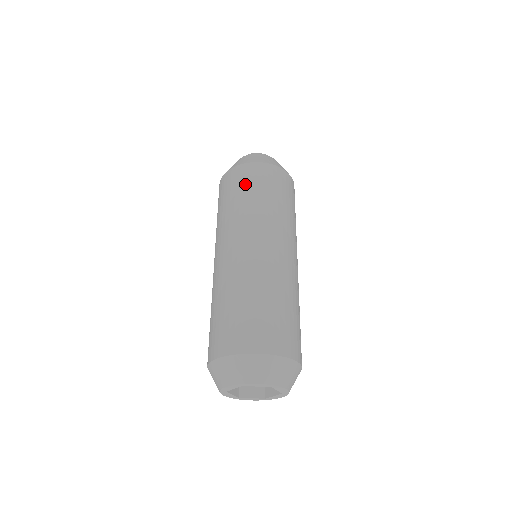
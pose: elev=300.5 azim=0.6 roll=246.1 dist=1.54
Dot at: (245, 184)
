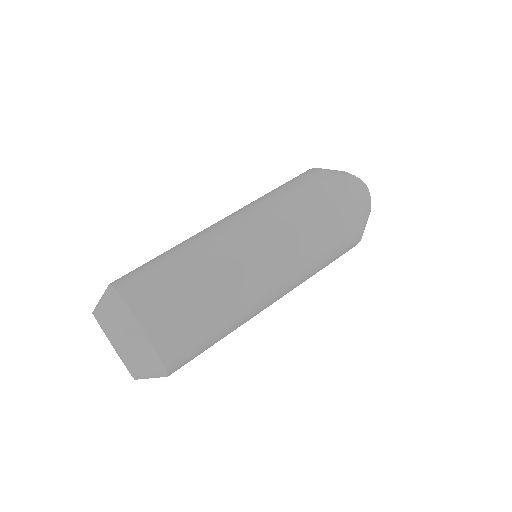
Dot at: (285, 183)
